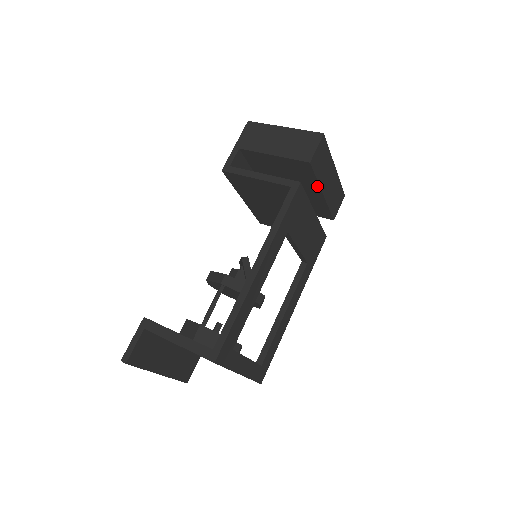
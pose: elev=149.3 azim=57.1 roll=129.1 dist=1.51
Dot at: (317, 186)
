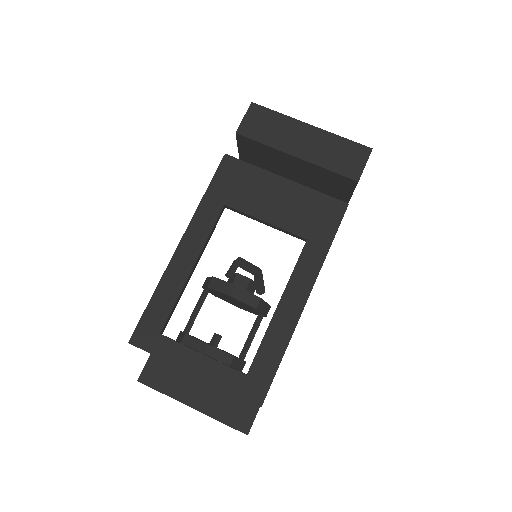
Dot at: (279, 152)
